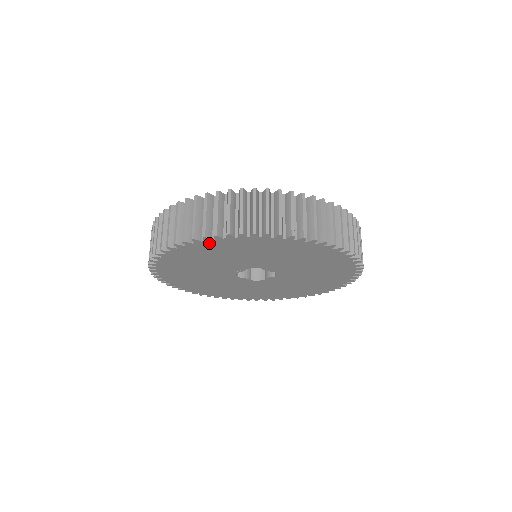
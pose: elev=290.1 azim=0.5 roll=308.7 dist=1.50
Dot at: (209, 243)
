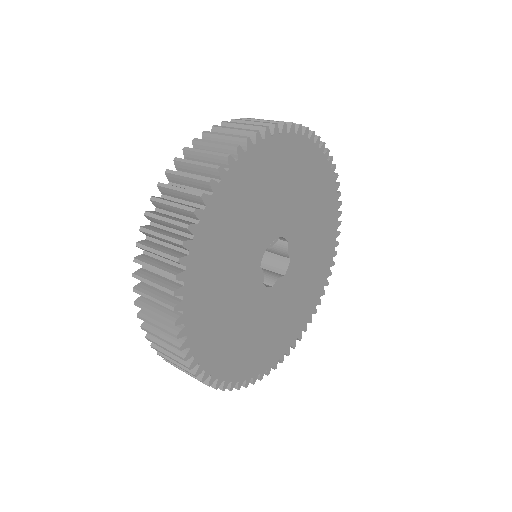
Dot at: (295, 142)
